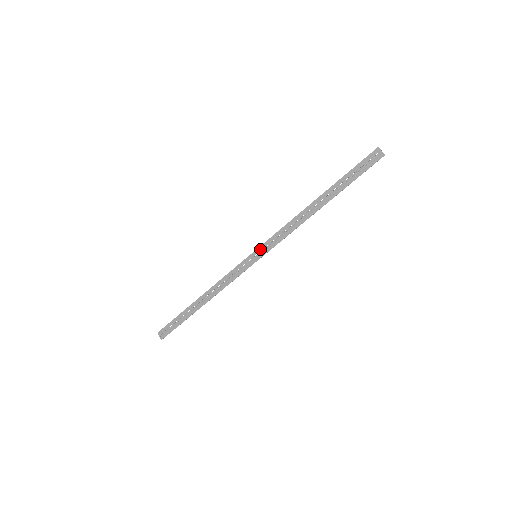
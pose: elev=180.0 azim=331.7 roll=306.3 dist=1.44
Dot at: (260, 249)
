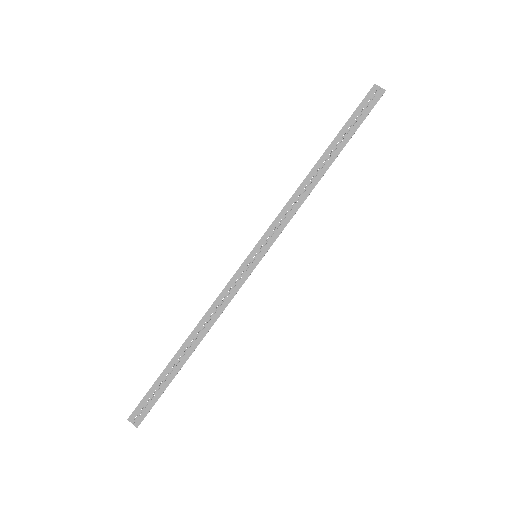
Dot at: (259, 245)
